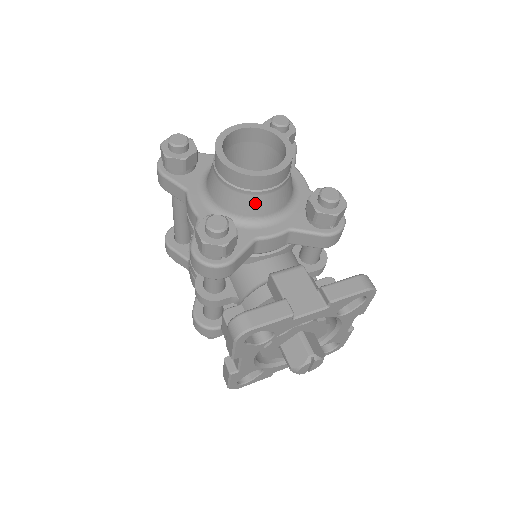
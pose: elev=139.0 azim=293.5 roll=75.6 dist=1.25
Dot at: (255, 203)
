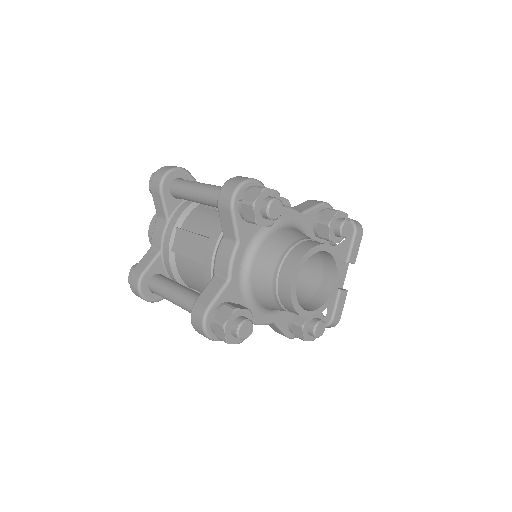
Dot at: occluded
